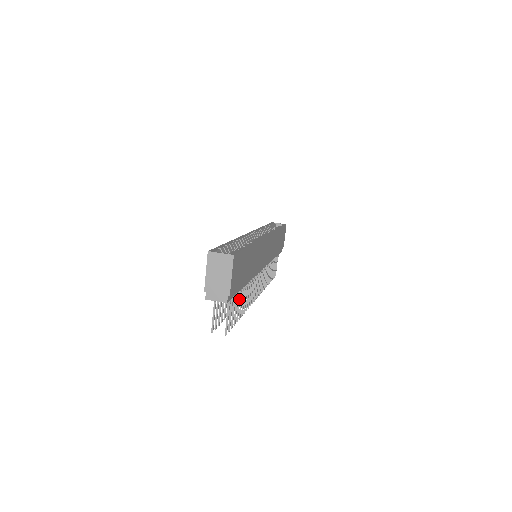
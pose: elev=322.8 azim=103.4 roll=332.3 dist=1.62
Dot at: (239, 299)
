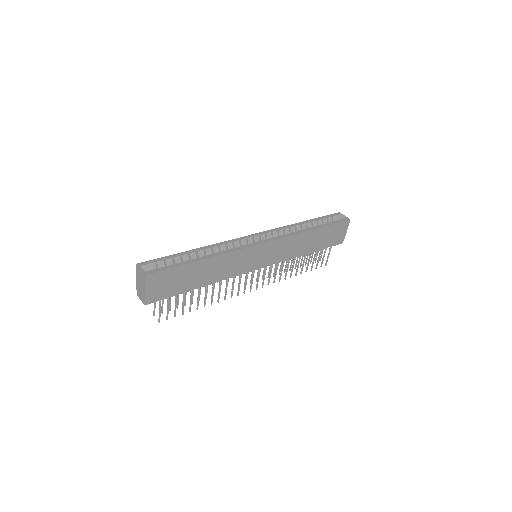
Dot at: (191, 297)
